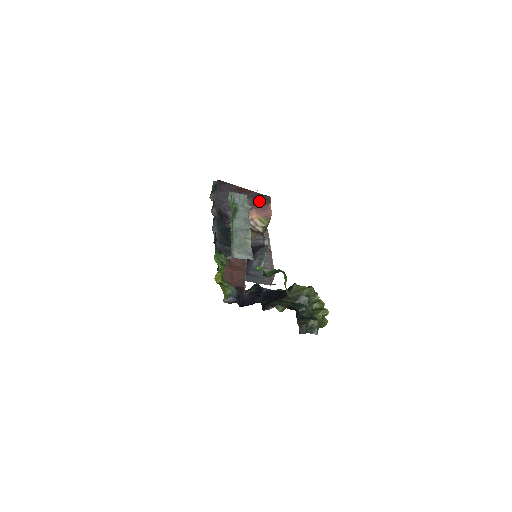
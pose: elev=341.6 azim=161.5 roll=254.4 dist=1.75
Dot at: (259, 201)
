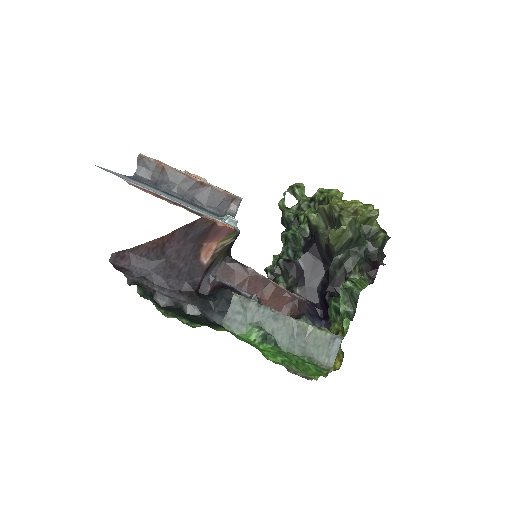
Dot at: (200, 234)
